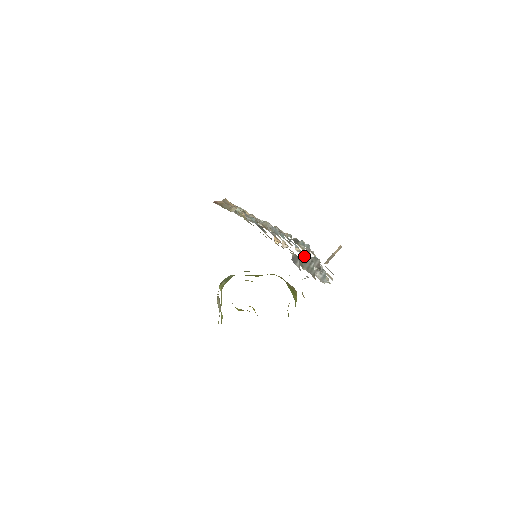
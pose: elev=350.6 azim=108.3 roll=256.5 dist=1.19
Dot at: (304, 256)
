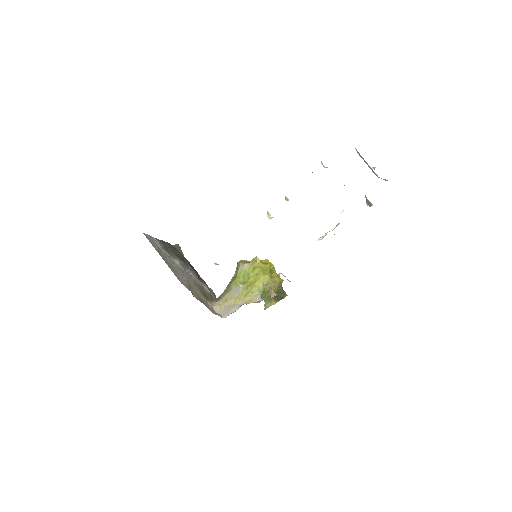
Dot at: occluded
